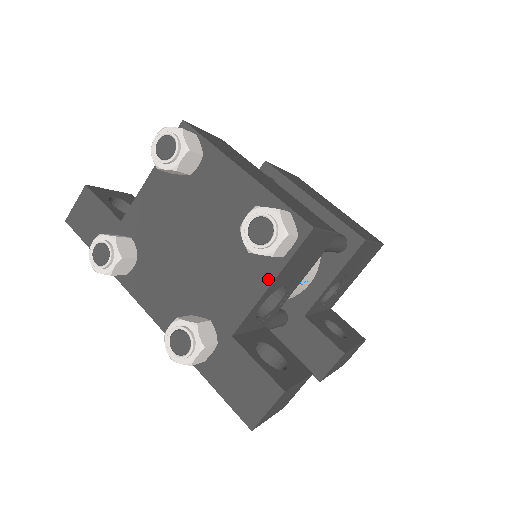
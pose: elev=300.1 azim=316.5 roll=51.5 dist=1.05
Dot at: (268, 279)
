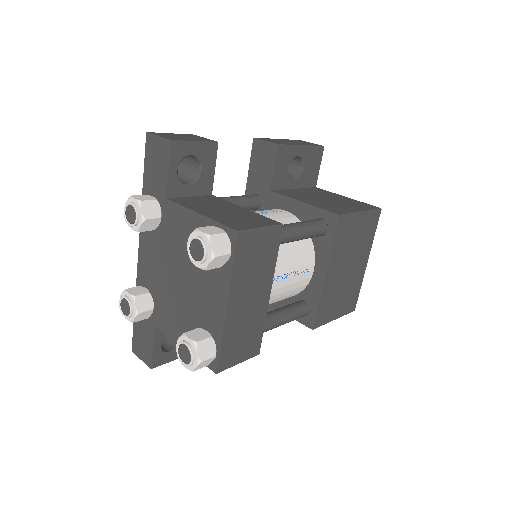
Dot at: occluded
